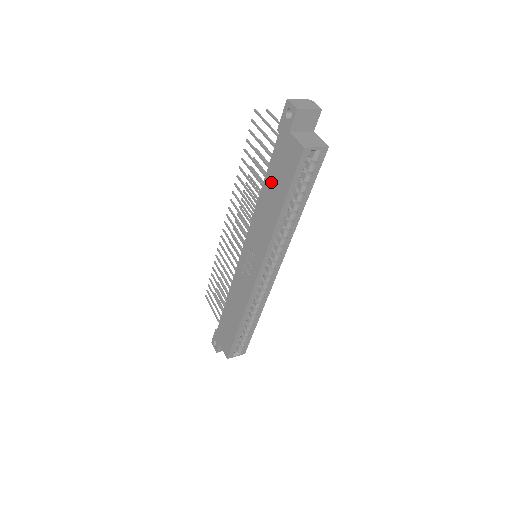
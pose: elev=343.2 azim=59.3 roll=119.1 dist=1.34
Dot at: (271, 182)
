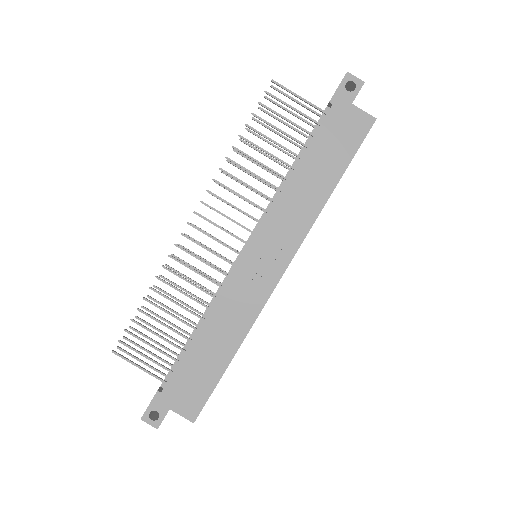
Dot at: (317, 156)
